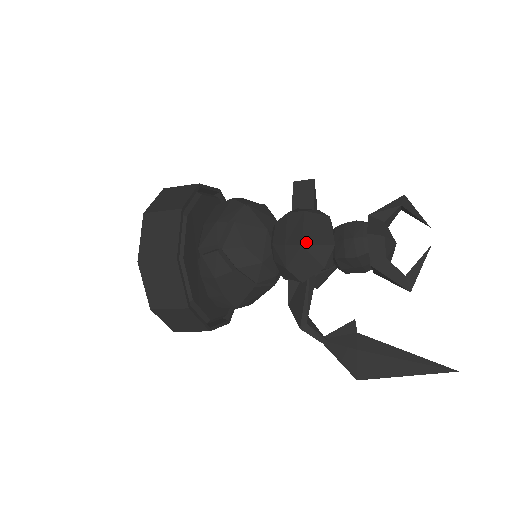
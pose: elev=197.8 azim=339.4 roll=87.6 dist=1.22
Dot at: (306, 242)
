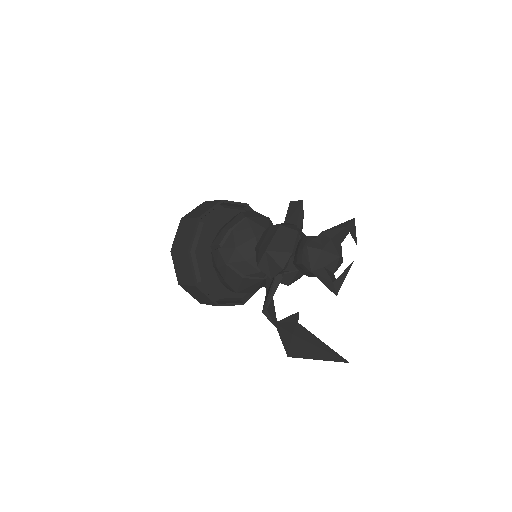
Dot at: (270, 249)
